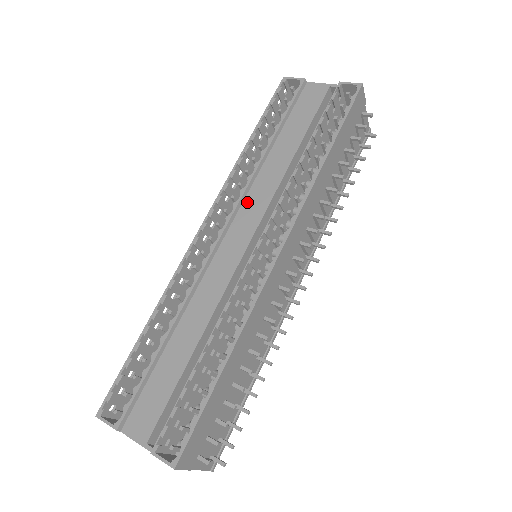
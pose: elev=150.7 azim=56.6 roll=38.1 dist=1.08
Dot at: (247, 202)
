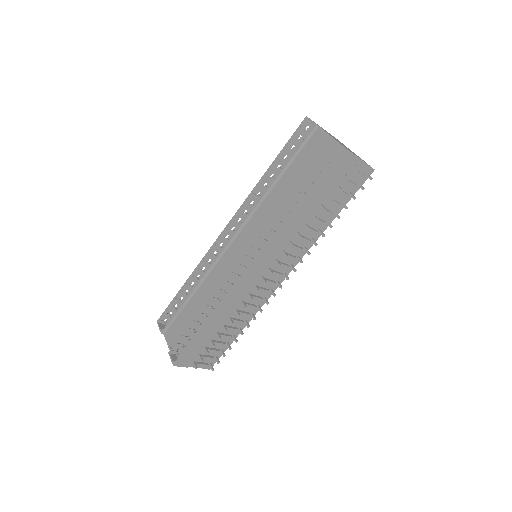
Dot at: (251, 221)
